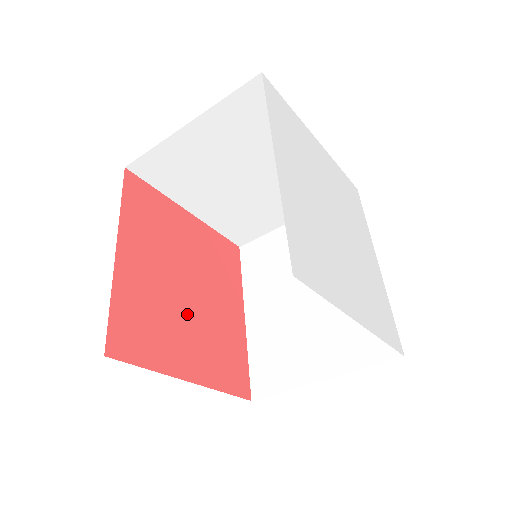
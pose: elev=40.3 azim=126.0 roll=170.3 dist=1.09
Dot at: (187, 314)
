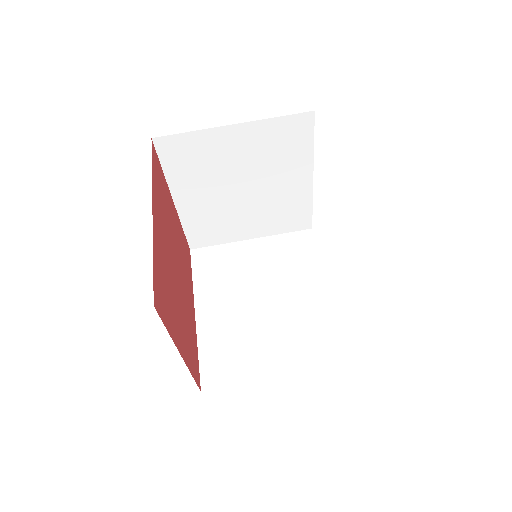
Dot at: (177, 293)
